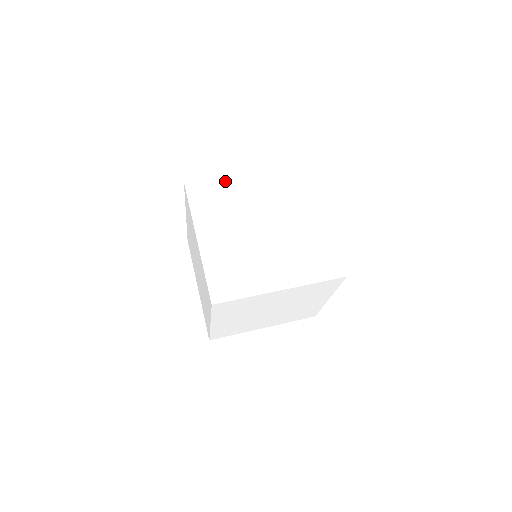
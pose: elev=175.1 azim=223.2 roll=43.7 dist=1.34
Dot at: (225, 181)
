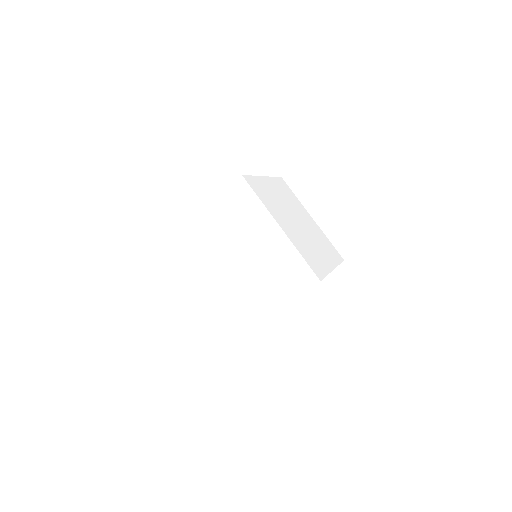
Dot at: (185, 233)
